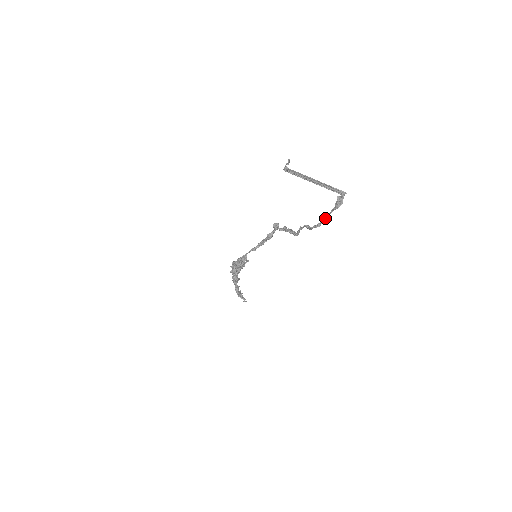
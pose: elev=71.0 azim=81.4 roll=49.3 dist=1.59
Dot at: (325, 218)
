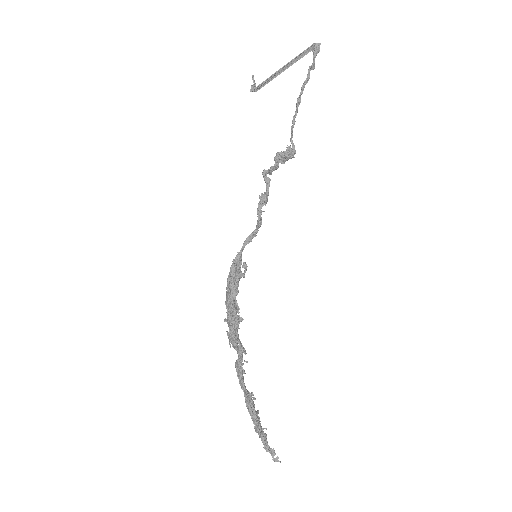
Dot at: (308, 70)
